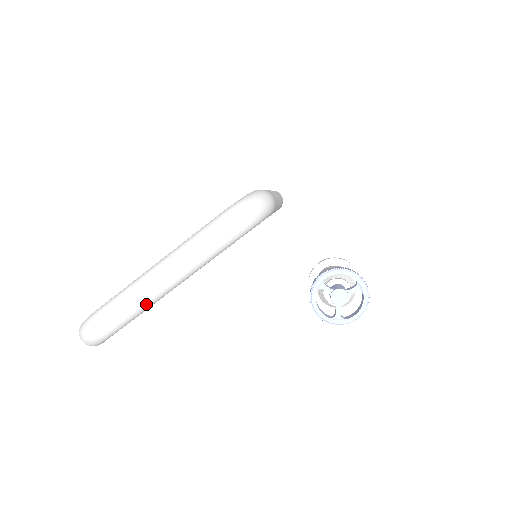
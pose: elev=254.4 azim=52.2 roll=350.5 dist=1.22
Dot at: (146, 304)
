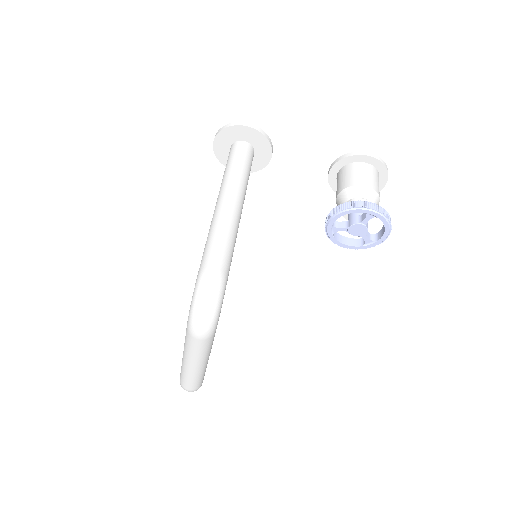
Dot at: (201, 375)
